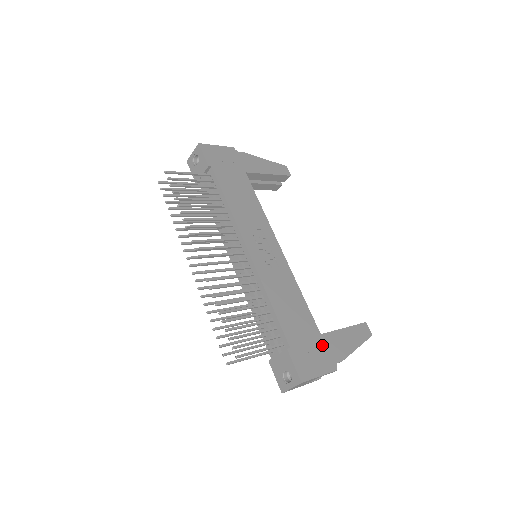
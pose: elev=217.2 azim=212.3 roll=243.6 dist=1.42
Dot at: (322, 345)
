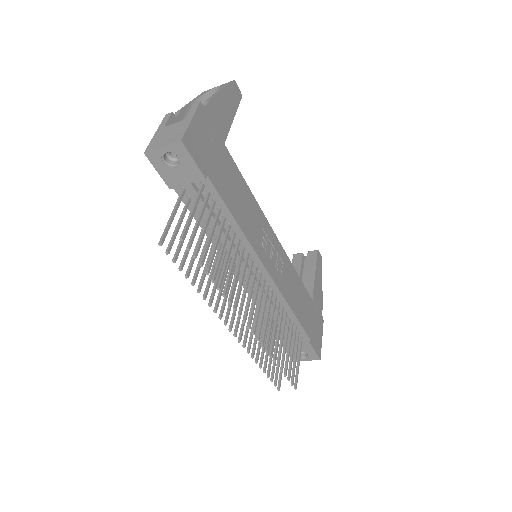
Dot at: (315, 310)
